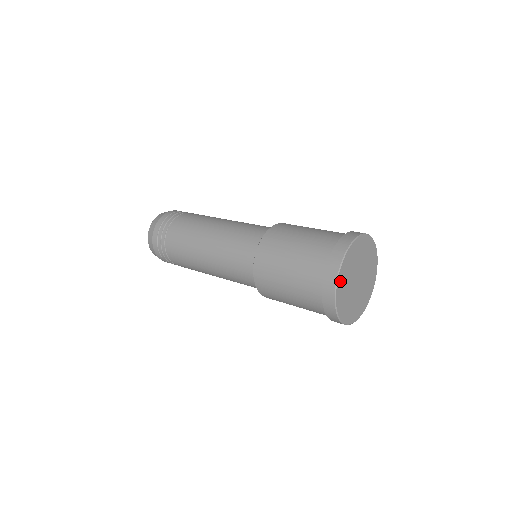
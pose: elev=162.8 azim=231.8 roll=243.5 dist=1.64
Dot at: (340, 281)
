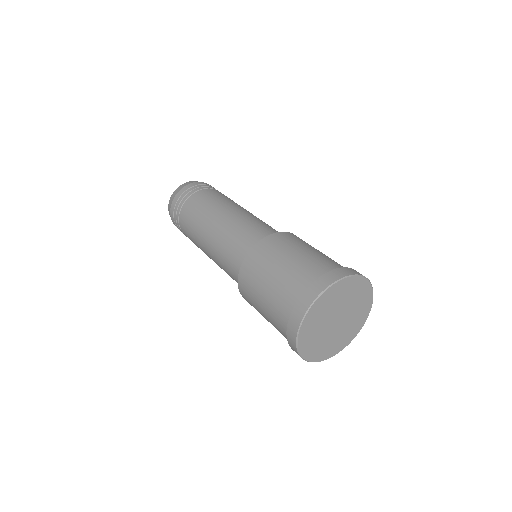
Dot at: (303, 341)
